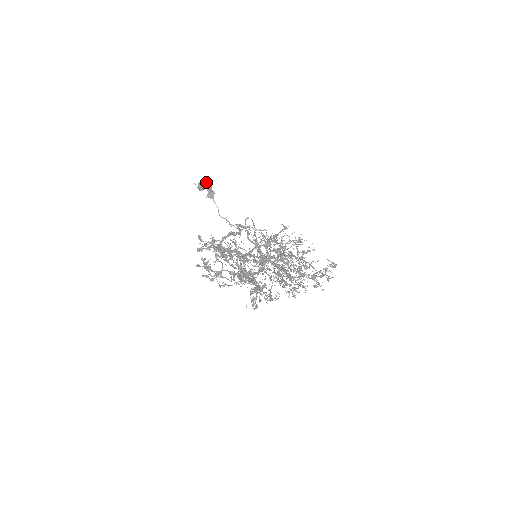
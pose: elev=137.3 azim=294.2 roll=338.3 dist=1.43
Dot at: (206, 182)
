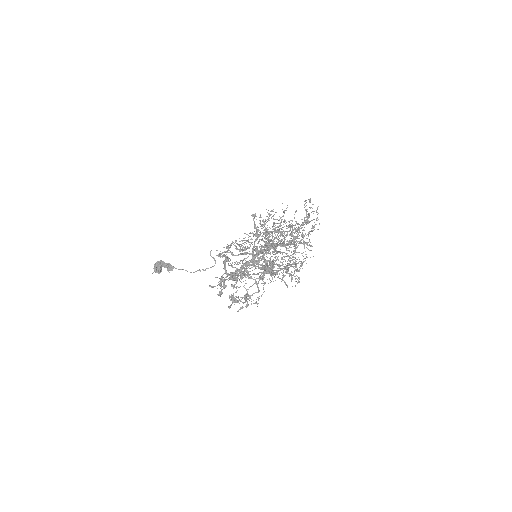
Dot at: (157, 263)
